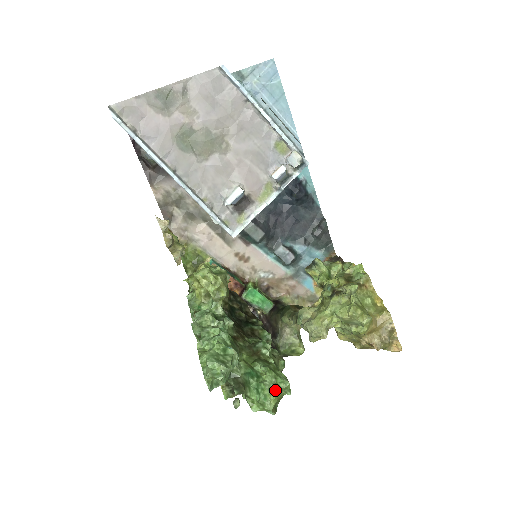
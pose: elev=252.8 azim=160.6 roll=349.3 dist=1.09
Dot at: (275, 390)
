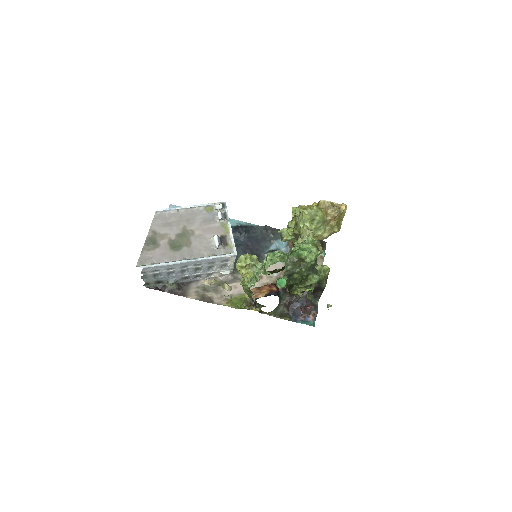
Dot at: (308, 243)
